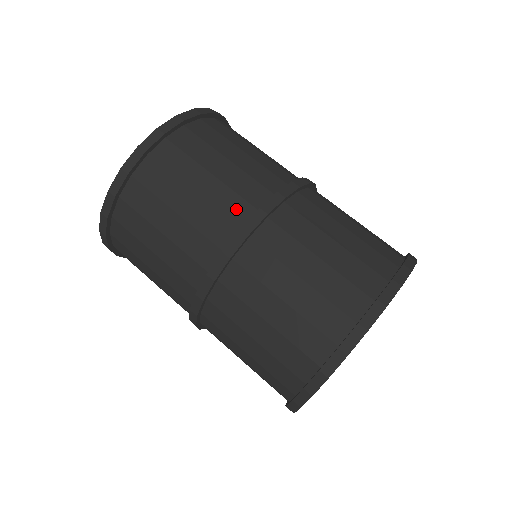
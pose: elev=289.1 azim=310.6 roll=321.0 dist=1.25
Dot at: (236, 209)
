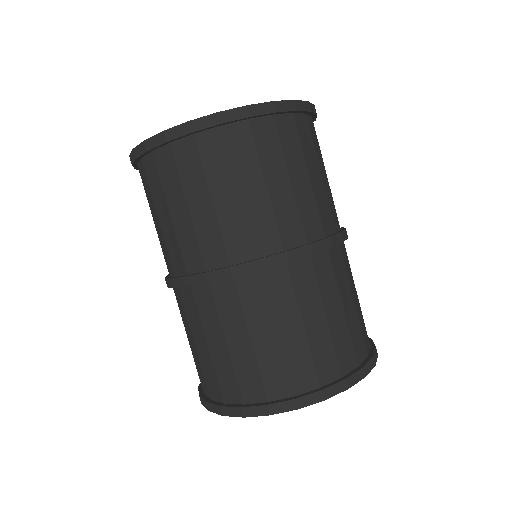
Dot at: (266, 237)
